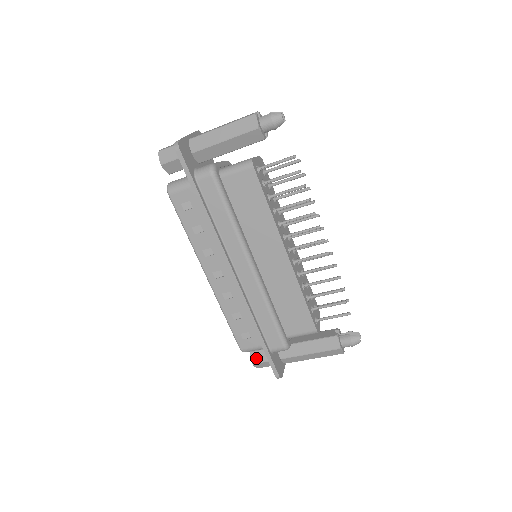
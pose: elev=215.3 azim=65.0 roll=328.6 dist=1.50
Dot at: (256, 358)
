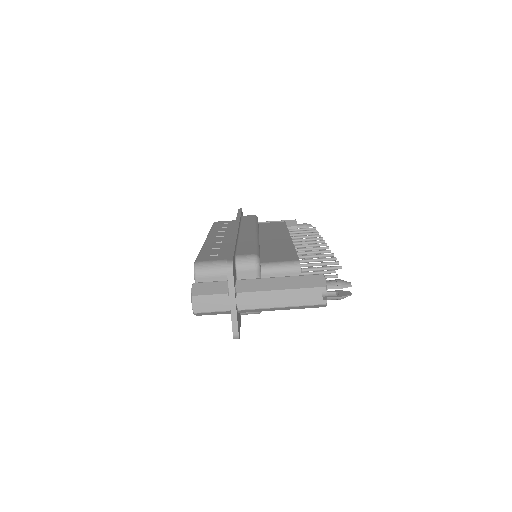
Dot at: occluded
